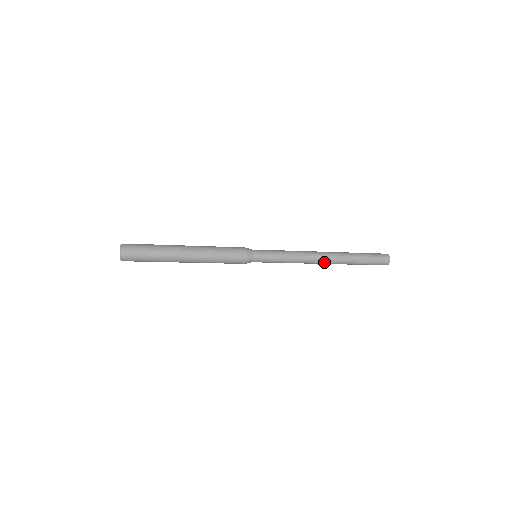
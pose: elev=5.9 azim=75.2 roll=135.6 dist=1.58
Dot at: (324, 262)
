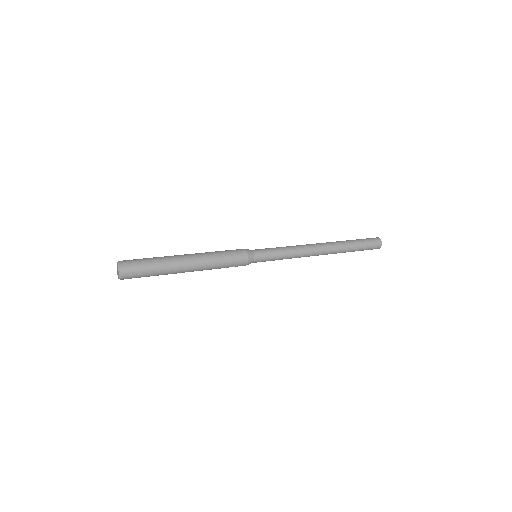
Dot at: (321, 254)
